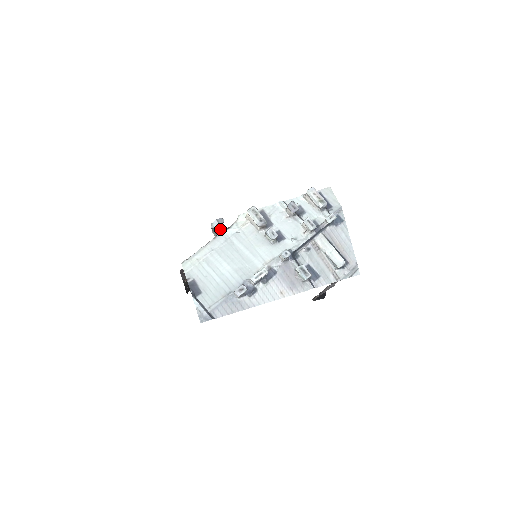
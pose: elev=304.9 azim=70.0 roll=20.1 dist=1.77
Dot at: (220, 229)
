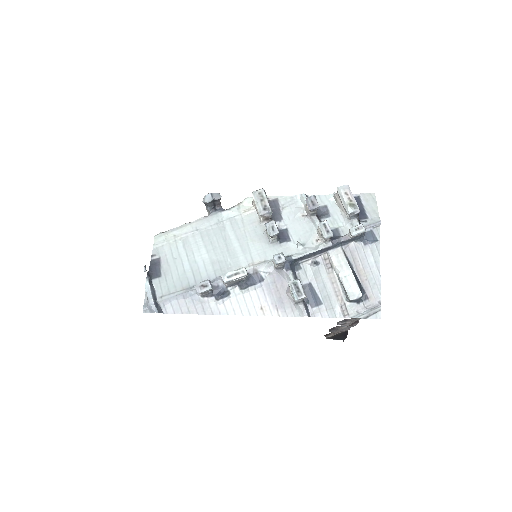
Dot at: (216, 208)
